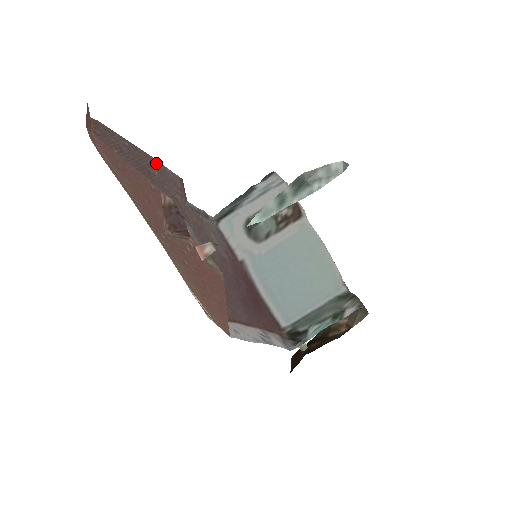
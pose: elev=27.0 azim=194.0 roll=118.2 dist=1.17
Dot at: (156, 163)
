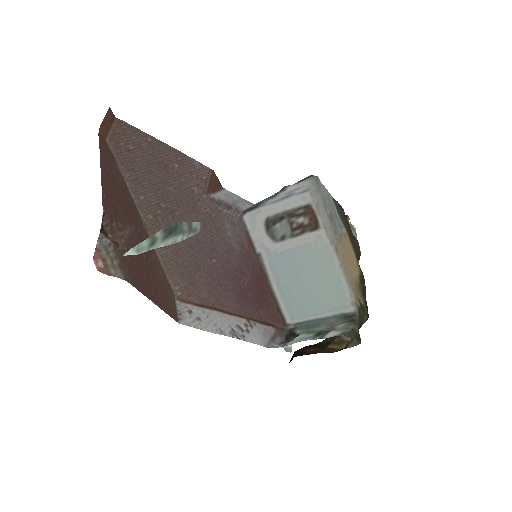
Dot at: (181, 156)
